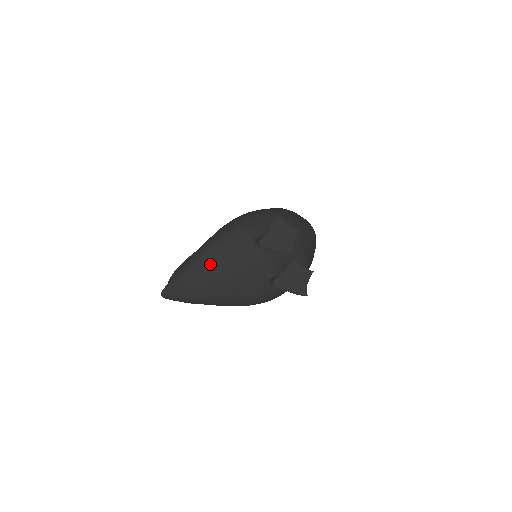
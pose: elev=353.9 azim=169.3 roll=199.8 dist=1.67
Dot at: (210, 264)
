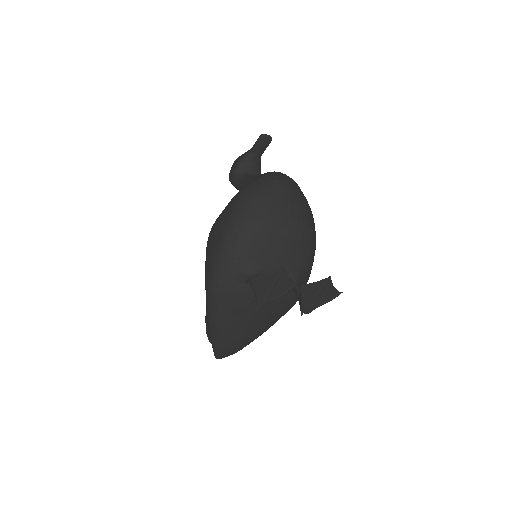
Dot at: (231, 325)
